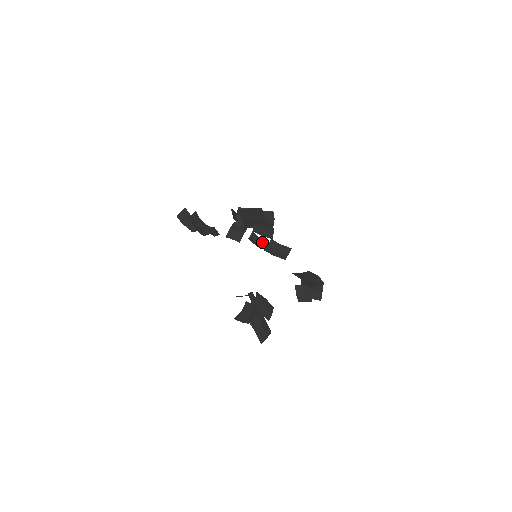
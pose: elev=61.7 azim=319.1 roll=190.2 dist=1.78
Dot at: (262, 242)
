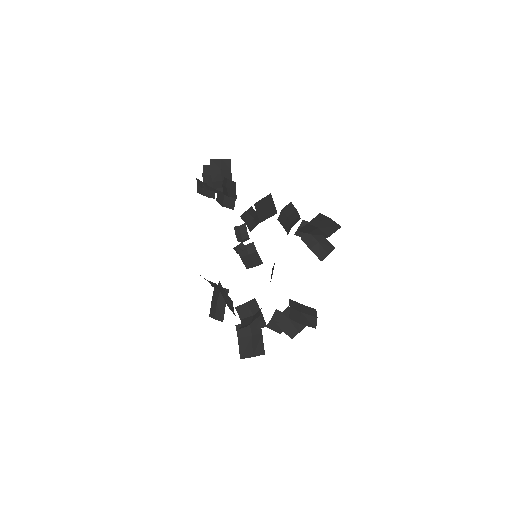
Dot at: (246, 240)
